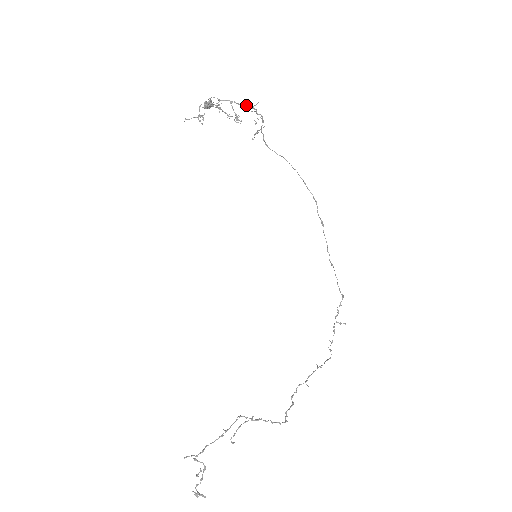
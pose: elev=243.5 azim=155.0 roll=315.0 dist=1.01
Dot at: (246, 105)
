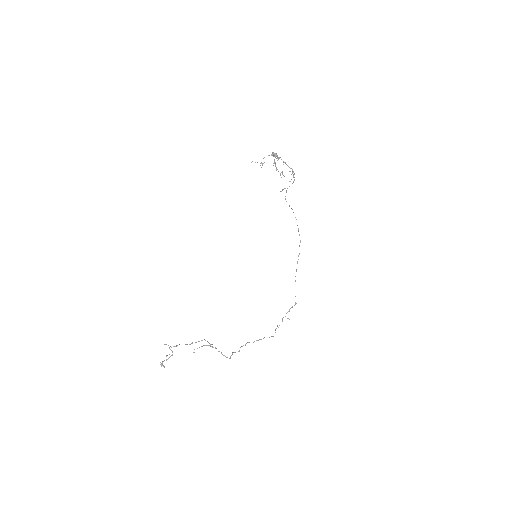
Dot at: (291, 168)
